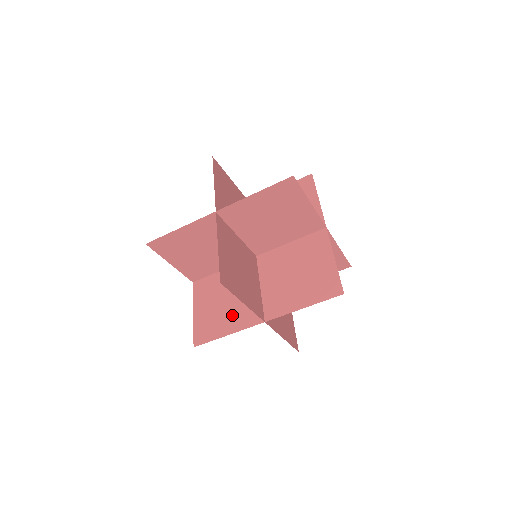
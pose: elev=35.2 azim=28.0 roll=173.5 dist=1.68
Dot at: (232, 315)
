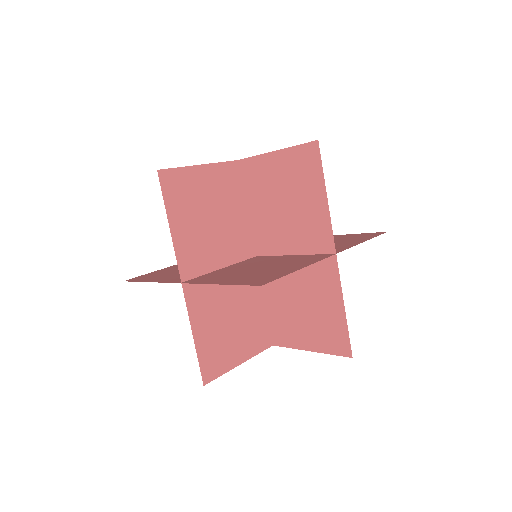
Dot at: occluded
